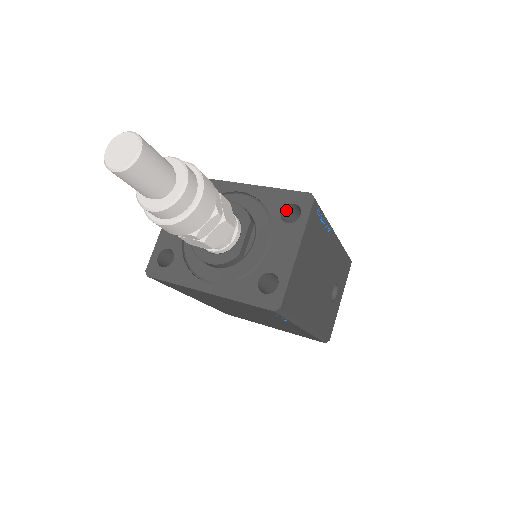
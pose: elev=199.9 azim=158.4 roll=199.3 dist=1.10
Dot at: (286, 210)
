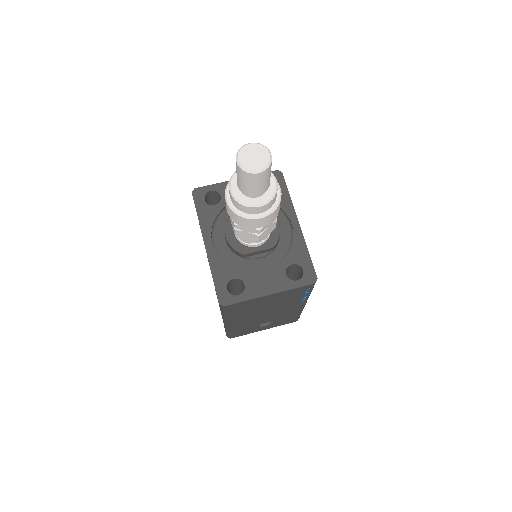
Dot at: (296, 266)
